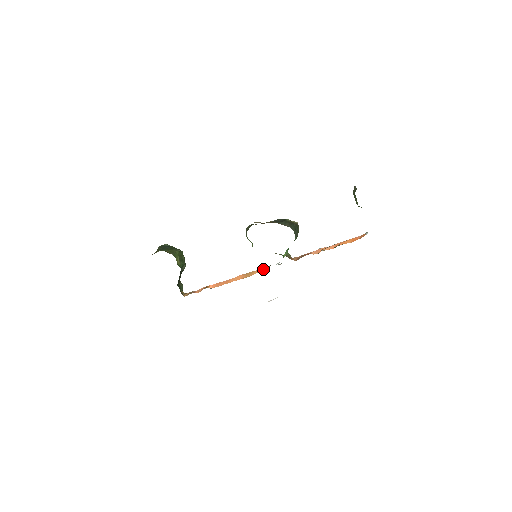
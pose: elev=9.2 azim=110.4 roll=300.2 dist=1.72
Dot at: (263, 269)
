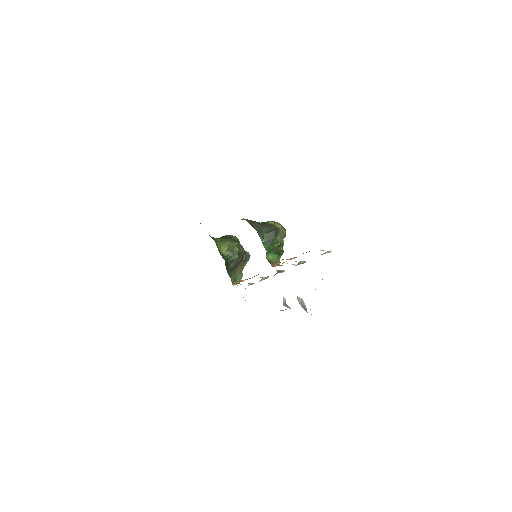
Dot at: occluded
